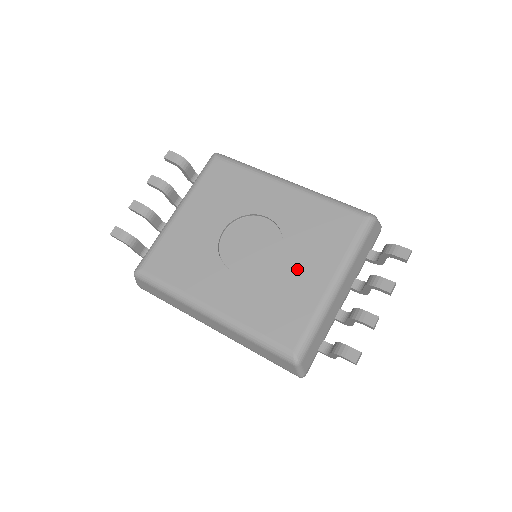
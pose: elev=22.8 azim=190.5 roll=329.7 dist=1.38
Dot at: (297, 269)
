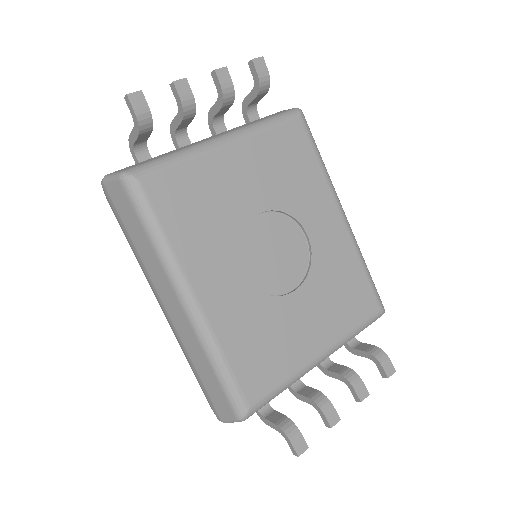
Dot at: (302, 318)
